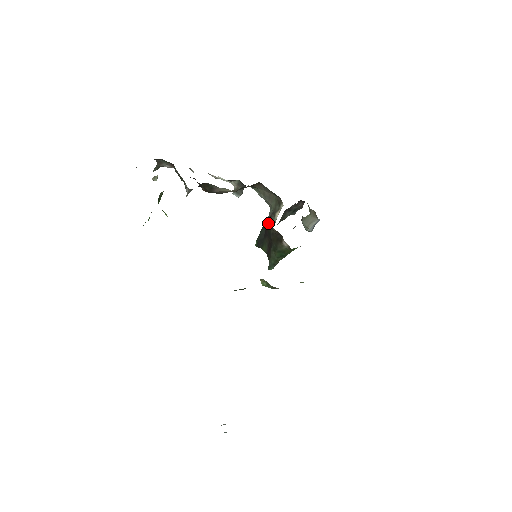
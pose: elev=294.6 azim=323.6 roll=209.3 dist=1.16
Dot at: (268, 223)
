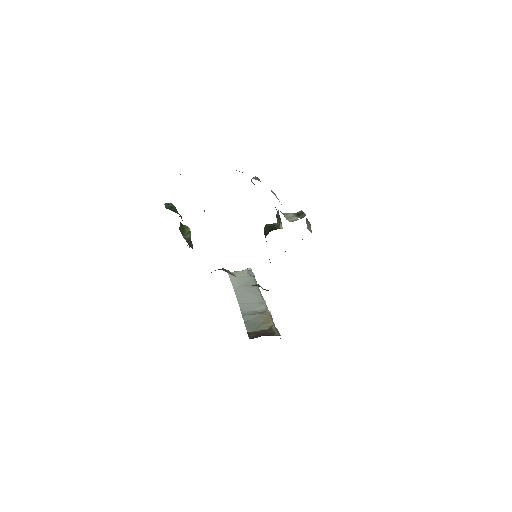
Dot at: occluded
